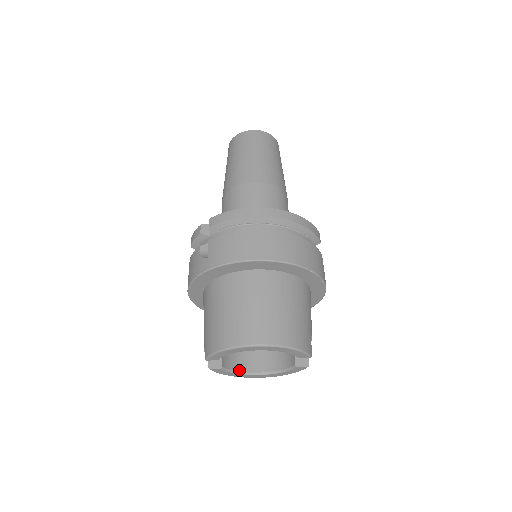
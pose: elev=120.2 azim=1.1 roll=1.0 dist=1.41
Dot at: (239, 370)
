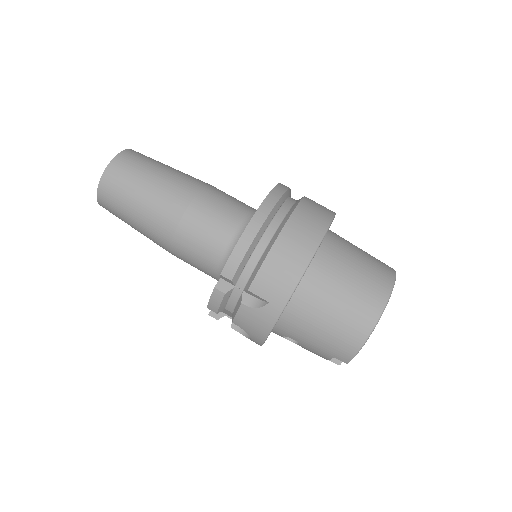
Dot at: occluded
